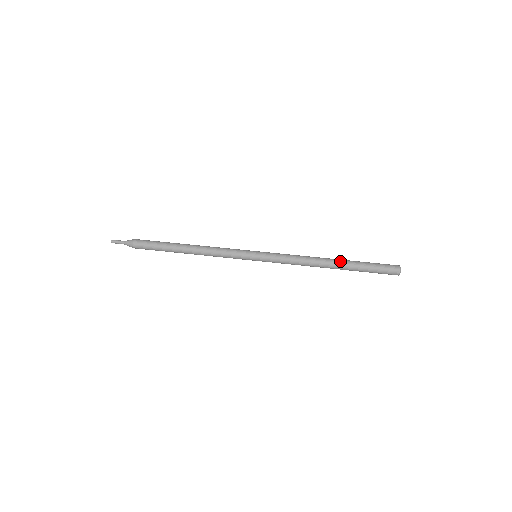
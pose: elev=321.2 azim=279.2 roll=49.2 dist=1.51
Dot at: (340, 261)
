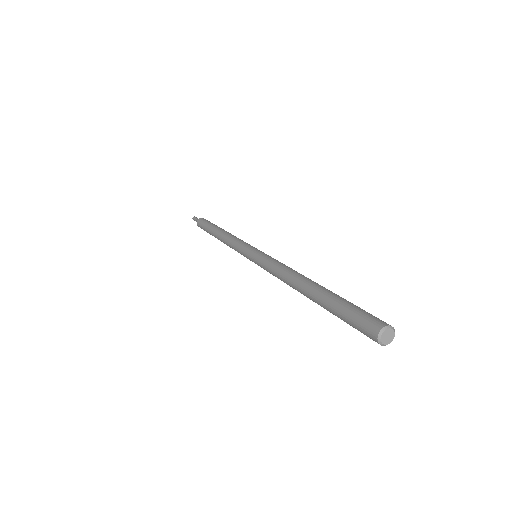
Dot at: (320, 285)
